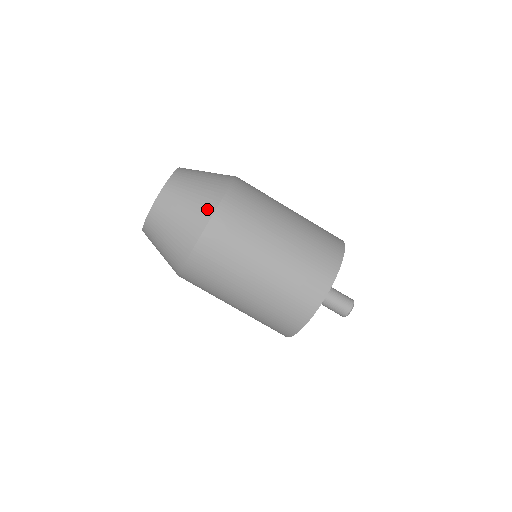
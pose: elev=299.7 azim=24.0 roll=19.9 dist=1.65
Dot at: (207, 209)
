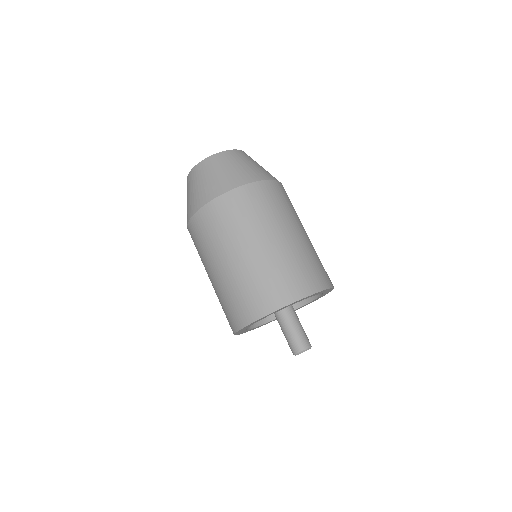
Dot at: (258, 176)
